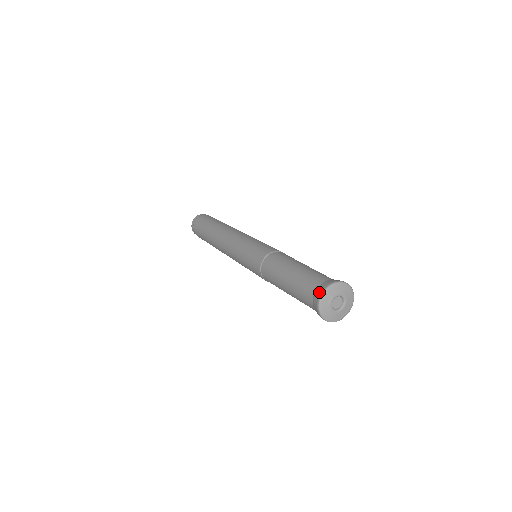
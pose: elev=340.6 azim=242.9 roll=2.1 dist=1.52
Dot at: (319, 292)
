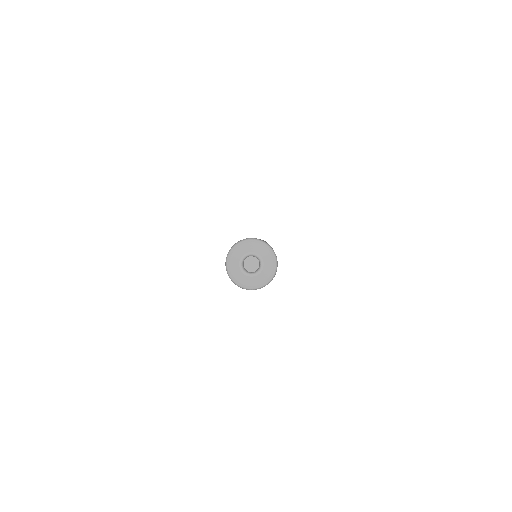
Dot at: (230, 249)
